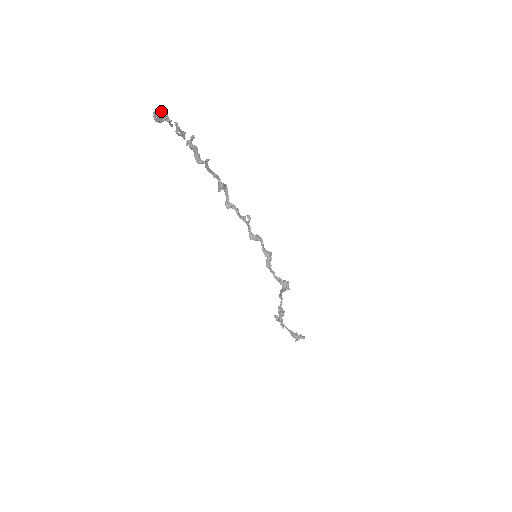
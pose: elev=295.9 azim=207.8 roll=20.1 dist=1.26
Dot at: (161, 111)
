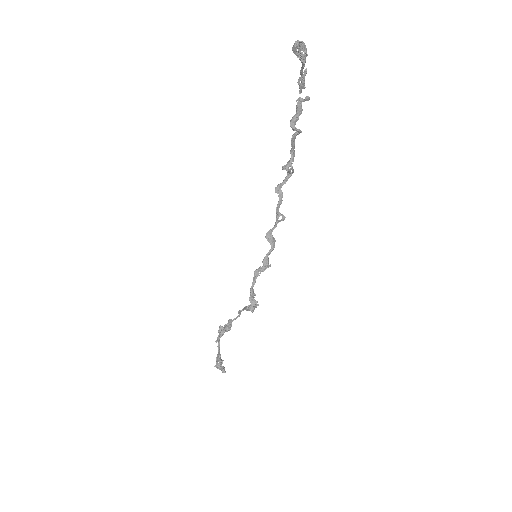
Dot at: (305, 47)
